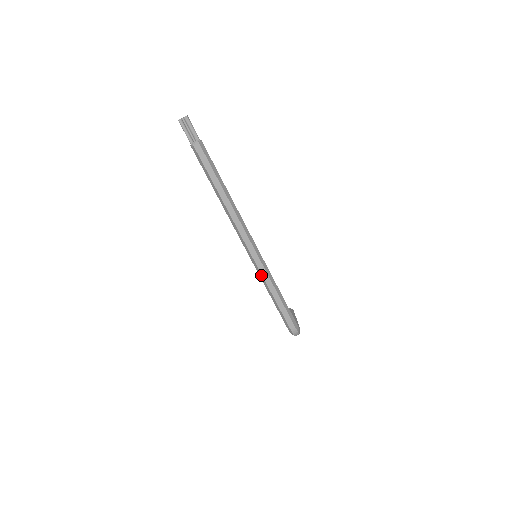
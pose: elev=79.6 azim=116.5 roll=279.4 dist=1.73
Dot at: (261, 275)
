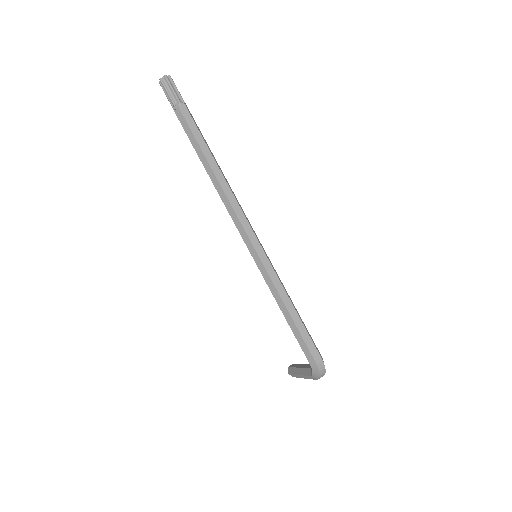
Dot at: (267, 276)
